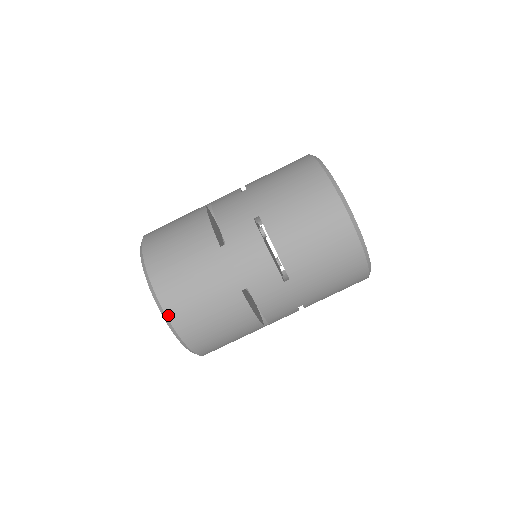
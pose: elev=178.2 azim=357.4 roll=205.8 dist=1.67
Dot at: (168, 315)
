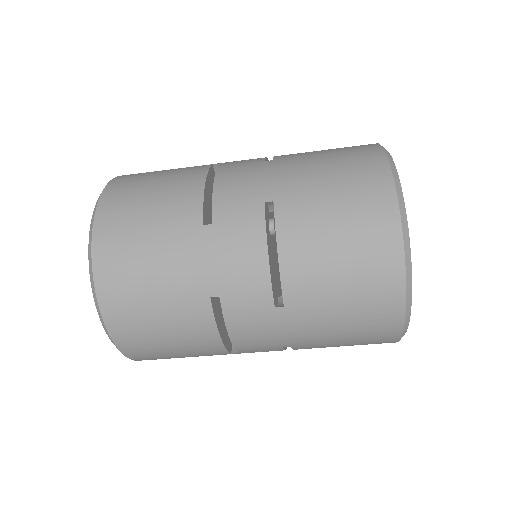
Dot at: (98, 293)
